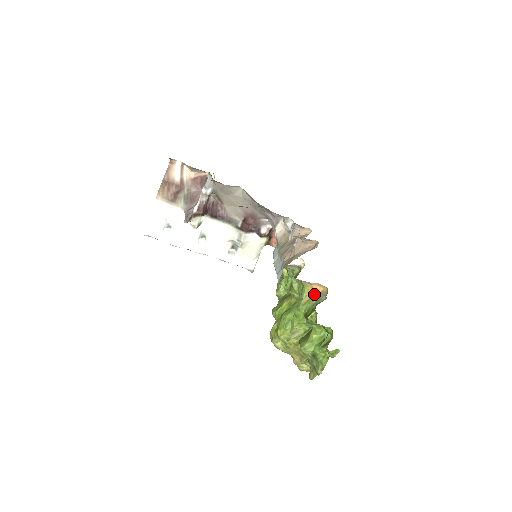
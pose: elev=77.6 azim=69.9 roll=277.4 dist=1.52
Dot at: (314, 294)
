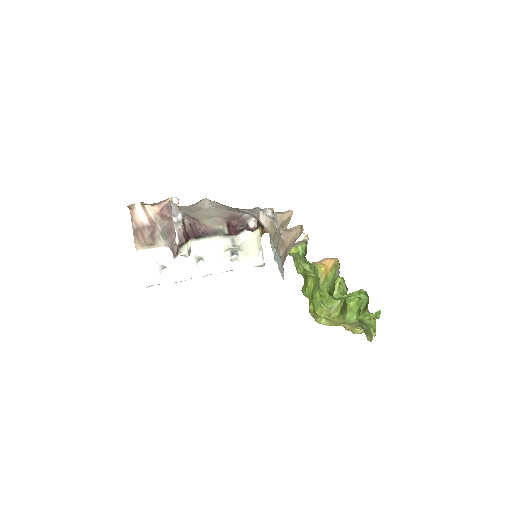
Dot at: (328, 269)
